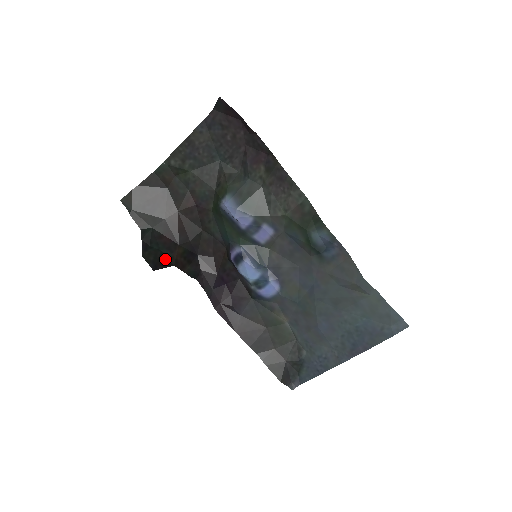
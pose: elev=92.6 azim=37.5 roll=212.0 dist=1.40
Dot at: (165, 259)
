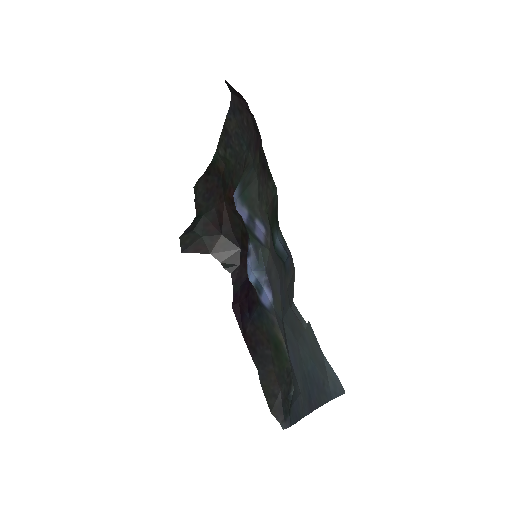
Dot at: (203, 245)
